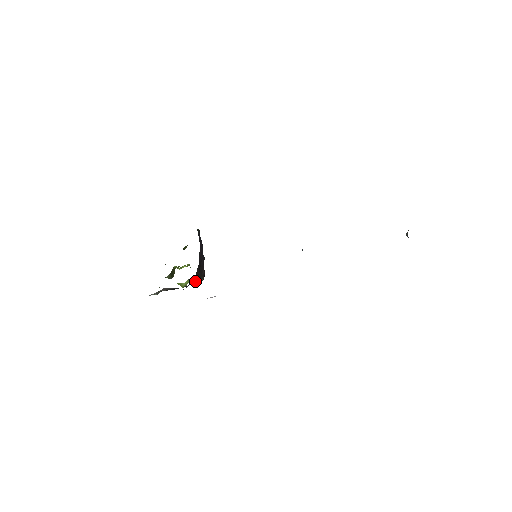
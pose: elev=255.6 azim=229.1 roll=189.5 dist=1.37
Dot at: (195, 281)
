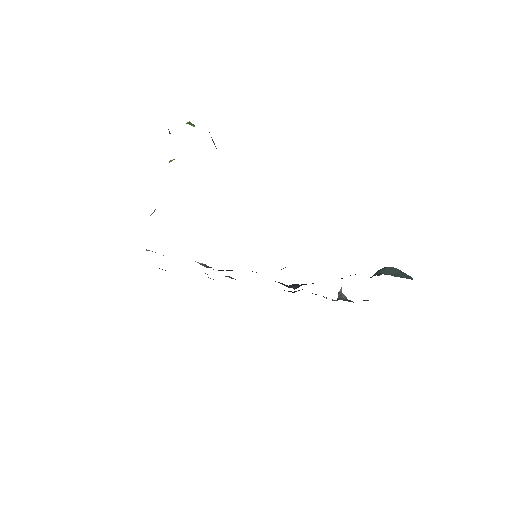
Dot at: occluded
